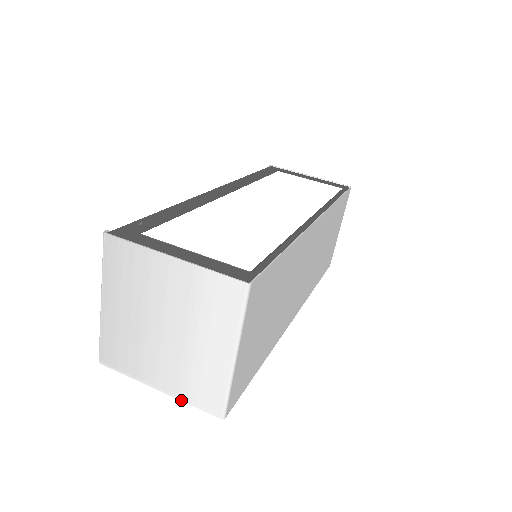
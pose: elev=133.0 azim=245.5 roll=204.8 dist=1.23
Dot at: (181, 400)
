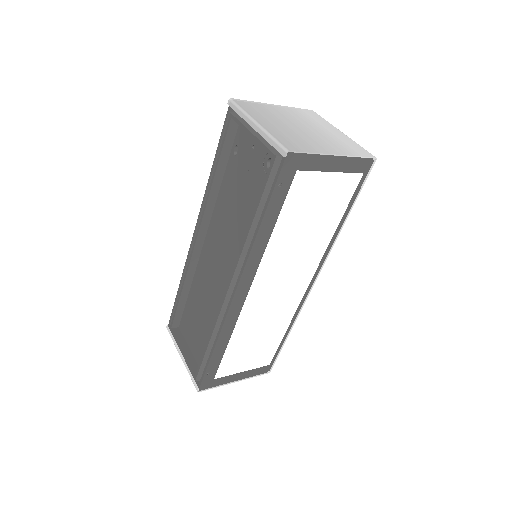
Dot at: (351, 155)
